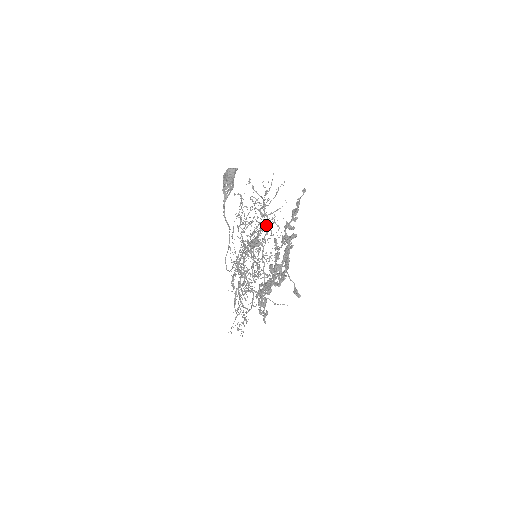
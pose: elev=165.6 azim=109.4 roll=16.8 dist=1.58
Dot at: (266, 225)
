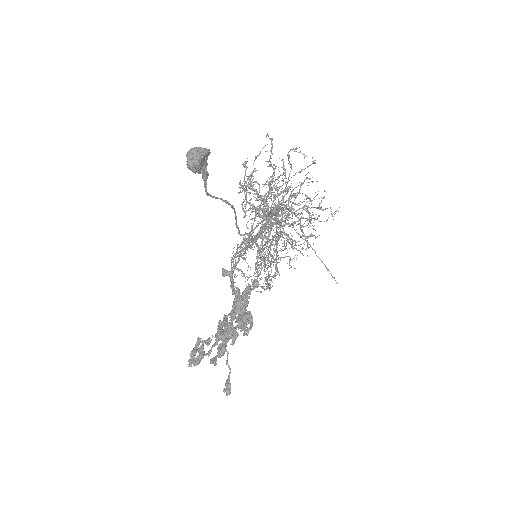
Dot at: (288, 215)
